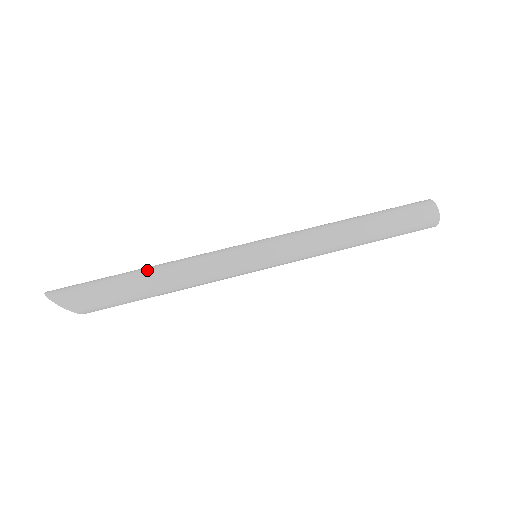
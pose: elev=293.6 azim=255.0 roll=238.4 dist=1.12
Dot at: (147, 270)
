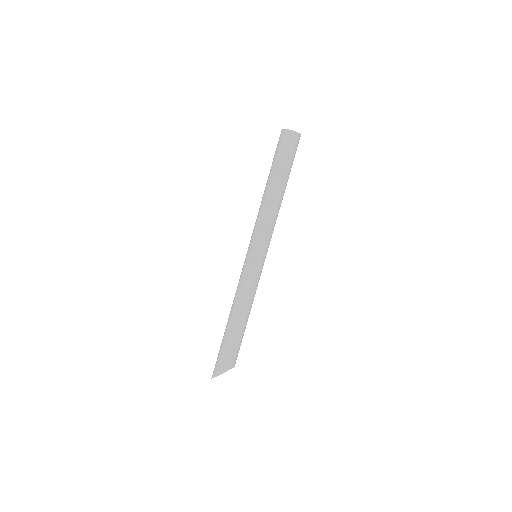
Dot at: (228, 320)
